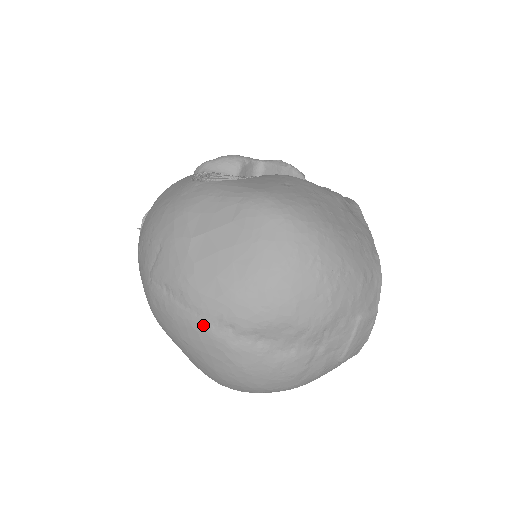
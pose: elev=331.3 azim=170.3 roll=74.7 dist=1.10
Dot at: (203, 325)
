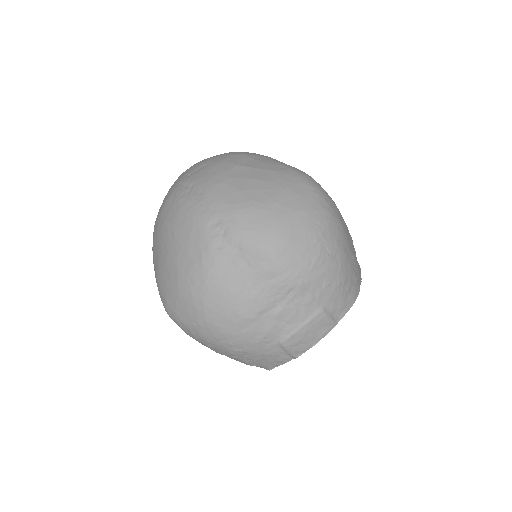
Dot at: (203, 220)
